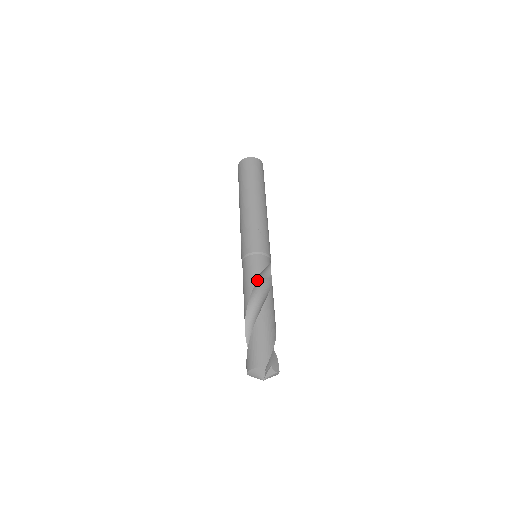
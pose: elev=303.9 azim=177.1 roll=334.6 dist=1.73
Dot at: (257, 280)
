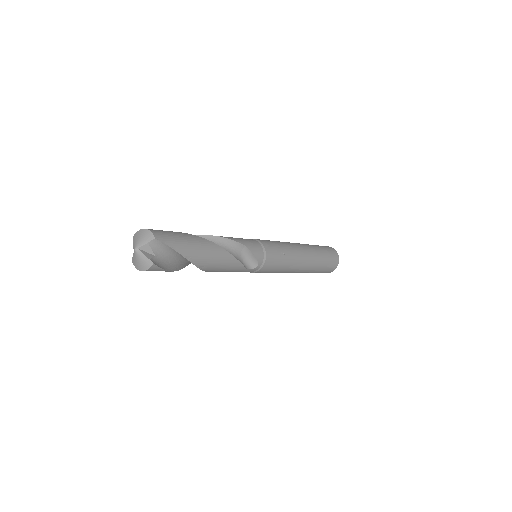
Dot at: (237, 244)
